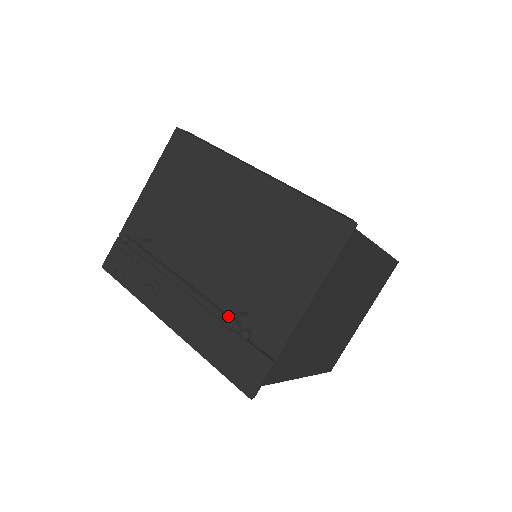
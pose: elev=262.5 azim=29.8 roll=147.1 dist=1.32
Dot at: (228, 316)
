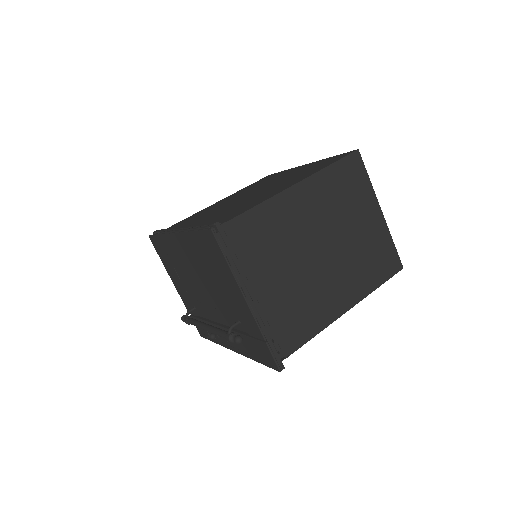
Dot at: (226, 335)
